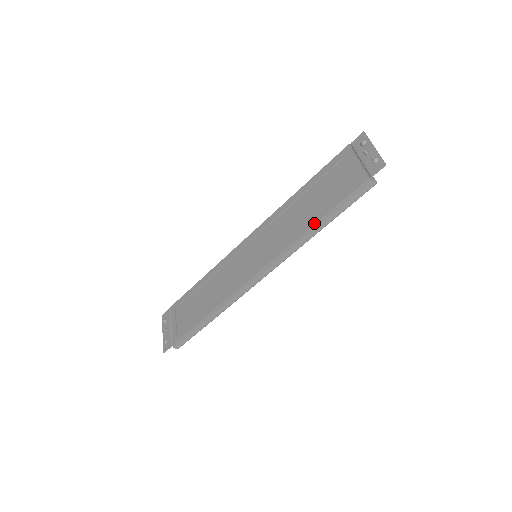
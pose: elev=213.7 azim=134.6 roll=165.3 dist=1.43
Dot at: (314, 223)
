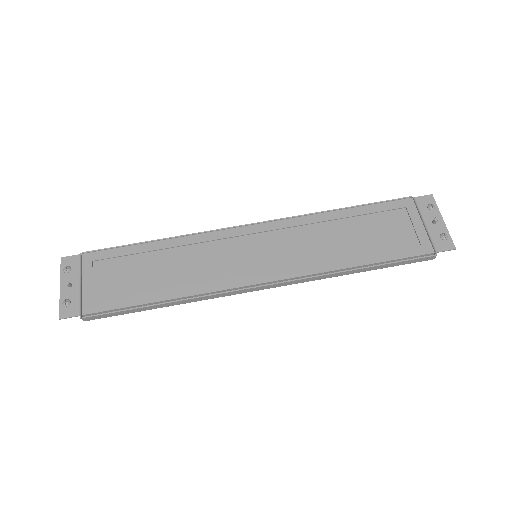
Dot at: (357, 264)
